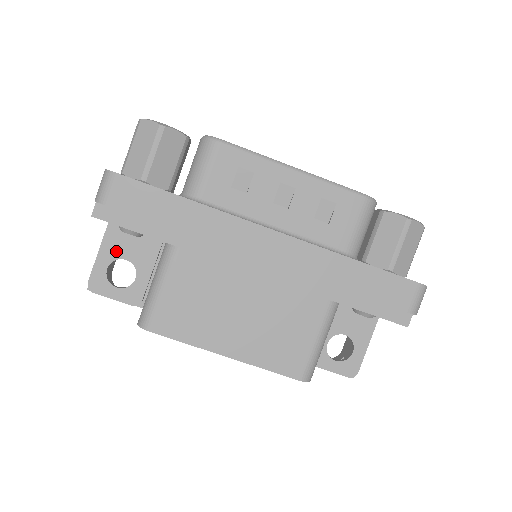
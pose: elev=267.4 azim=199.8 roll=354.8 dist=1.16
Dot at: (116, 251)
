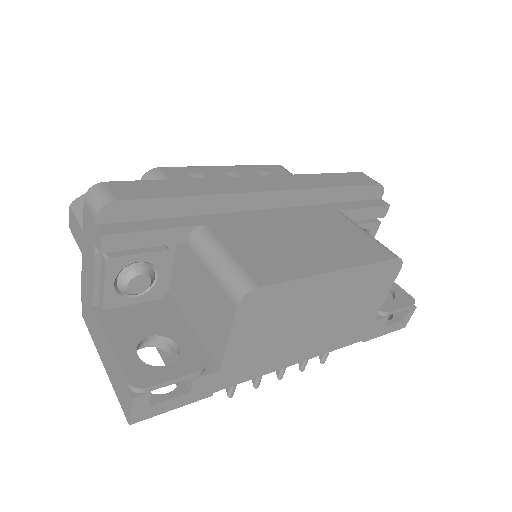
Dot at: (131, 335)
